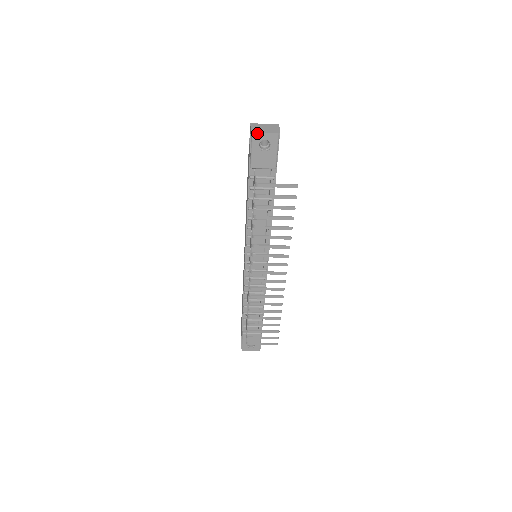
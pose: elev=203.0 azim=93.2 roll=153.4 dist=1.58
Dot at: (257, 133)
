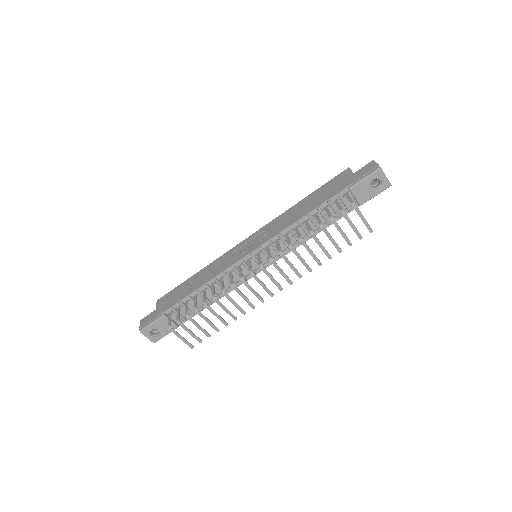
Dot at: (382, 171)
